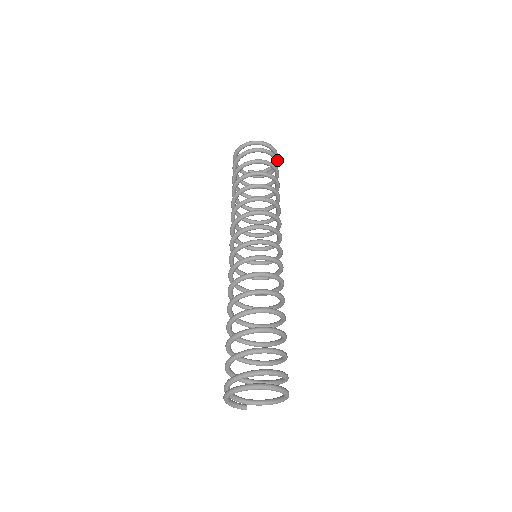
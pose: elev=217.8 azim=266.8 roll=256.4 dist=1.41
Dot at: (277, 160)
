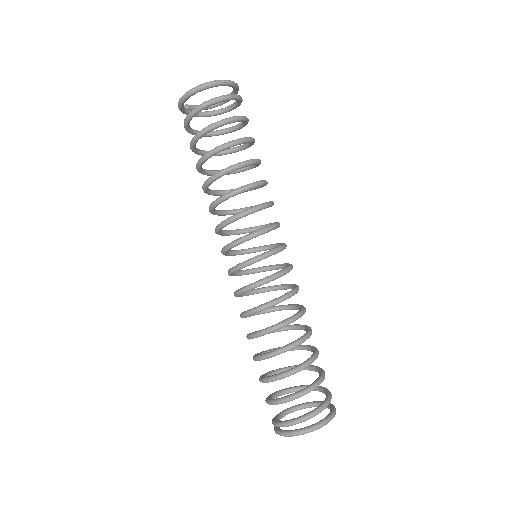
Dot at: (239, 105)
